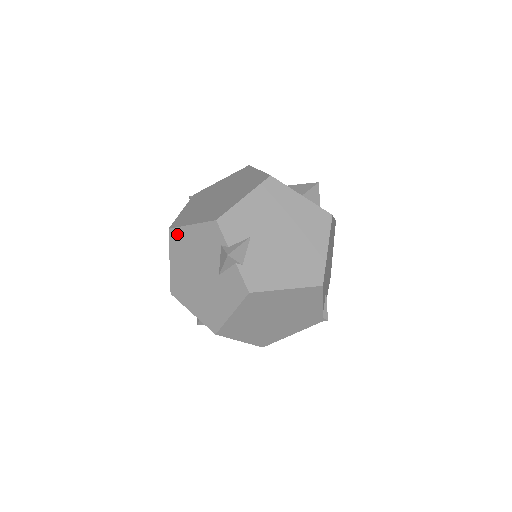
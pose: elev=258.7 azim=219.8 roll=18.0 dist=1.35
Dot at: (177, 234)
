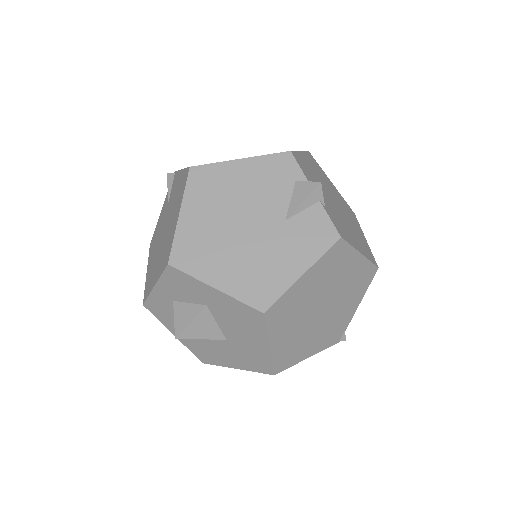
Dot at: (207, 172)
